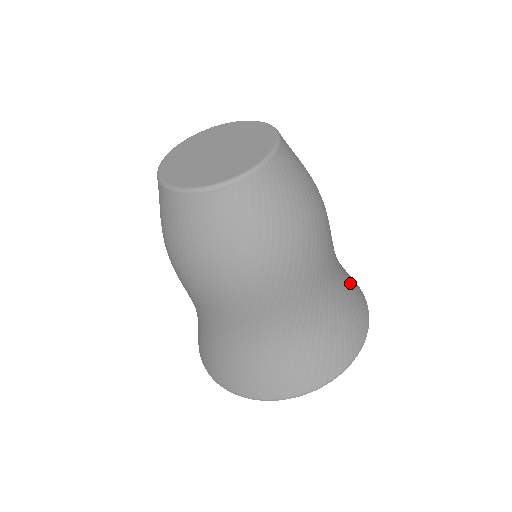
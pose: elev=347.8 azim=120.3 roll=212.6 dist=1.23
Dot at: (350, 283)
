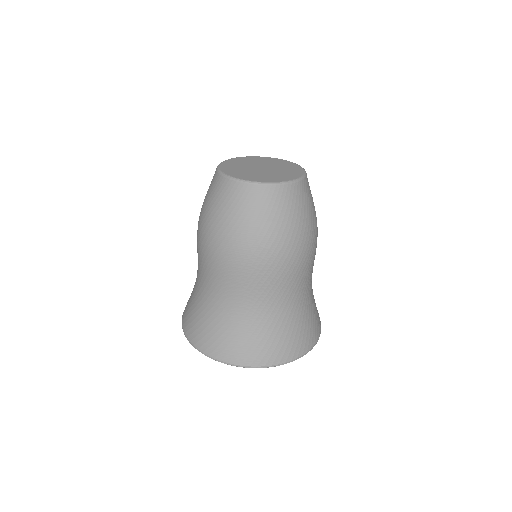
Dot at: occluded
